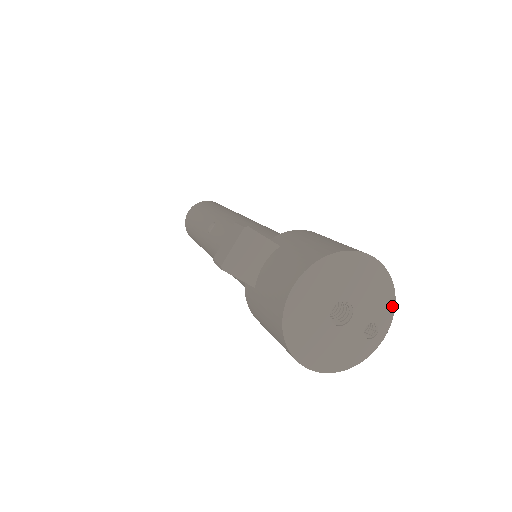
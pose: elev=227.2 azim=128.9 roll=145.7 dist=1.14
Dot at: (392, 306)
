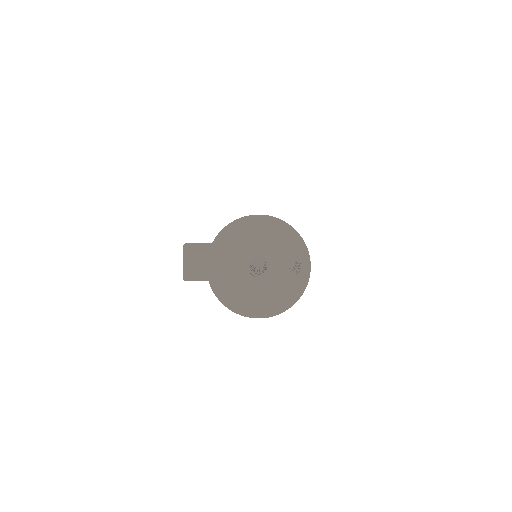
Dot at: (300, 240)
